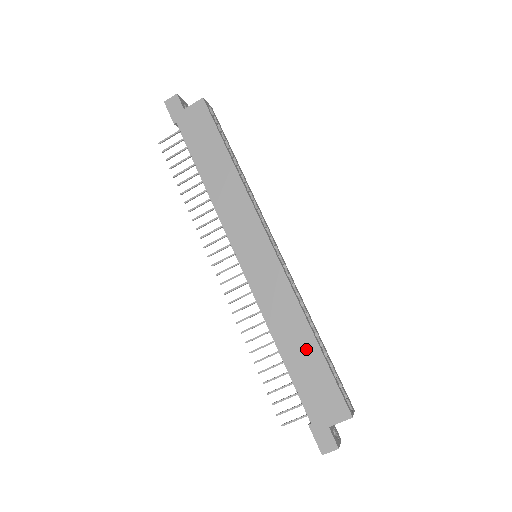
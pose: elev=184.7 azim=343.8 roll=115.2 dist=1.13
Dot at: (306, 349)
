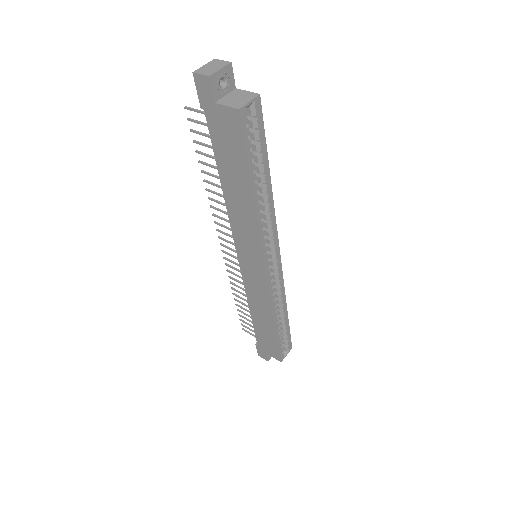
Dot at: (267, 326)
